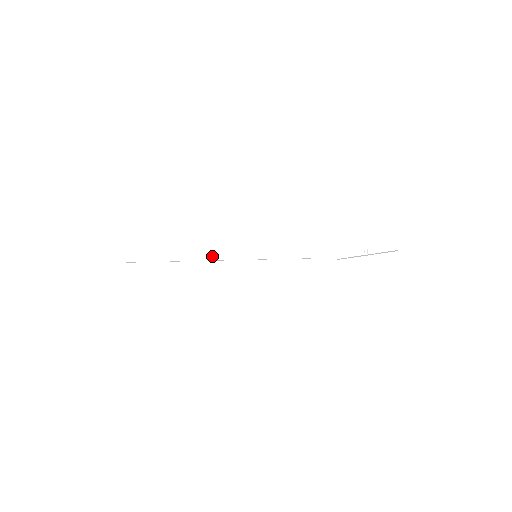
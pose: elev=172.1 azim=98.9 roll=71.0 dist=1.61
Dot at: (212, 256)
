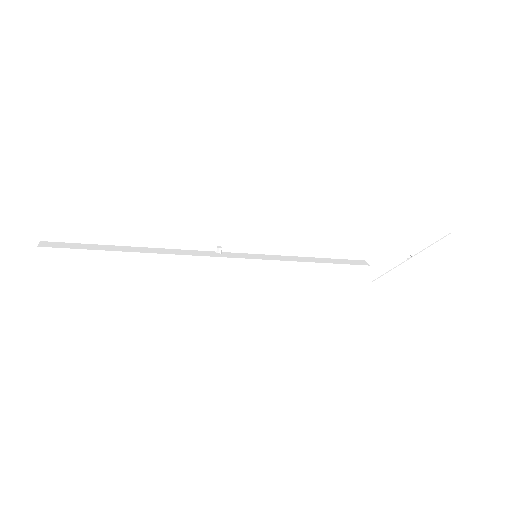
Dot at: (189, 252)
